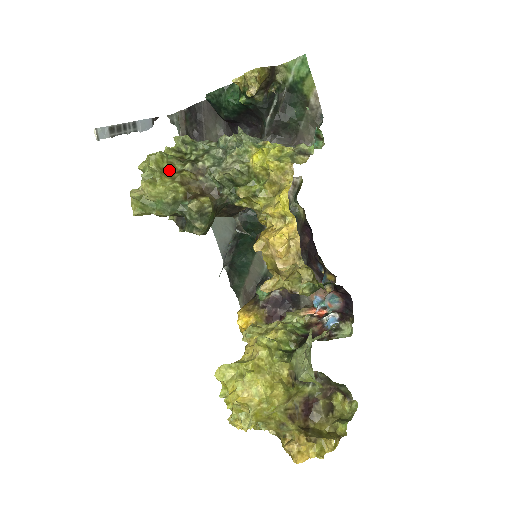
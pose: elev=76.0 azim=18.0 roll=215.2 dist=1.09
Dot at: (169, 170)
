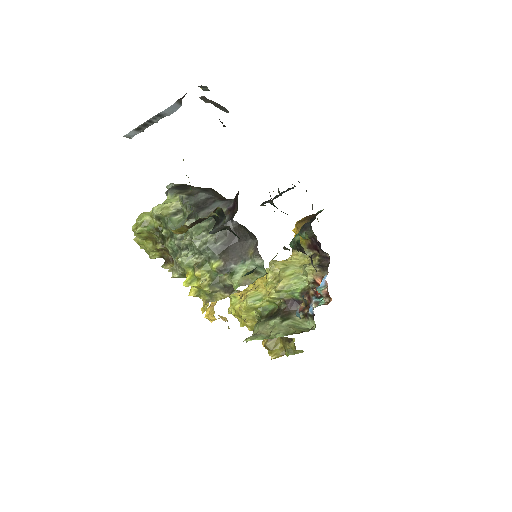
Dot at: (150, 237)
